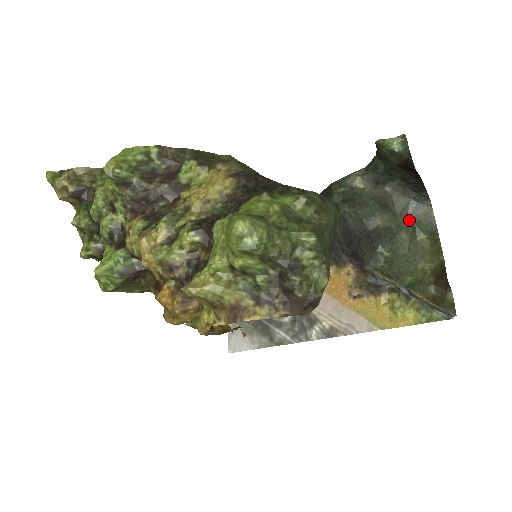
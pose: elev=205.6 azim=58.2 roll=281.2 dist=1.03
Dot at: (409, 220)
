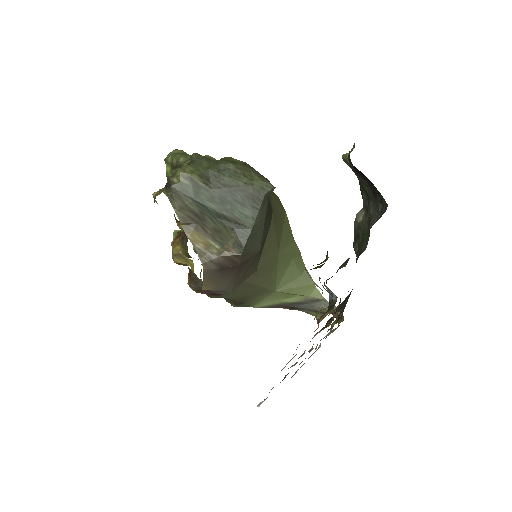
Dot at: occluded
